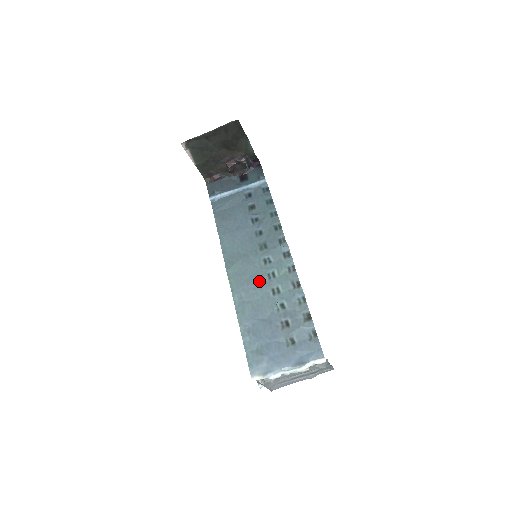
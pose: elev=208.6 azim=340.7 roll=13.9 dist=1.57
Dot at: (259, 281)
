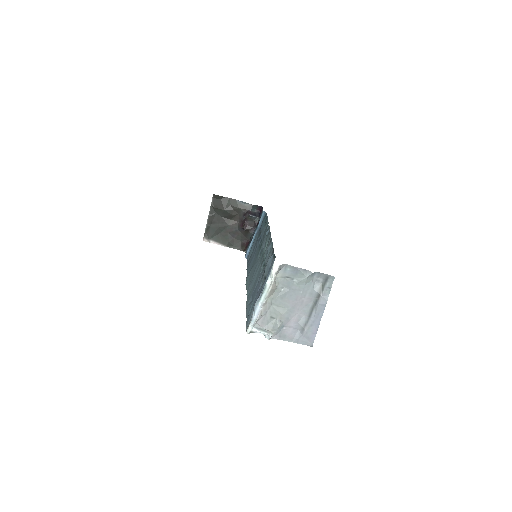
Dot at: (257, 268)
